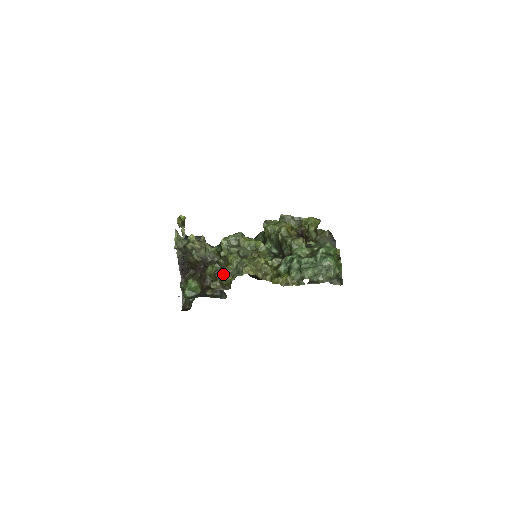
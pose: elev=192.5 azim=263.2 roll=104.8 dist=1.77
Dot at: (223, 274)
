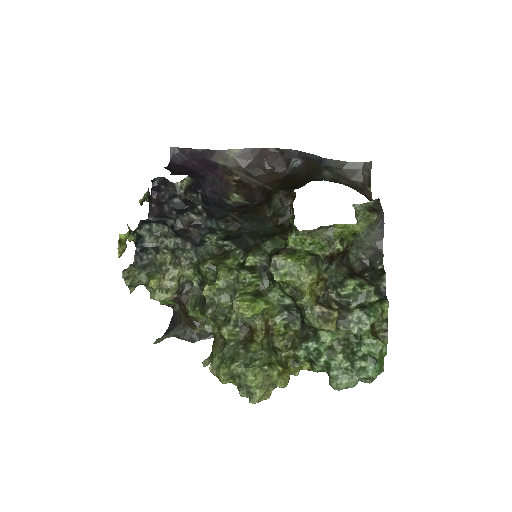
Dot at: (220, 381)
